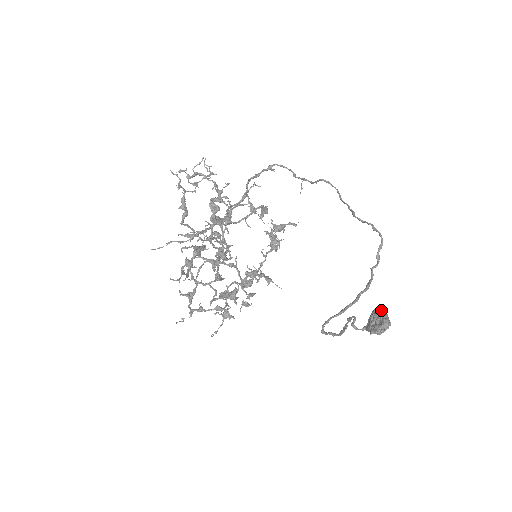
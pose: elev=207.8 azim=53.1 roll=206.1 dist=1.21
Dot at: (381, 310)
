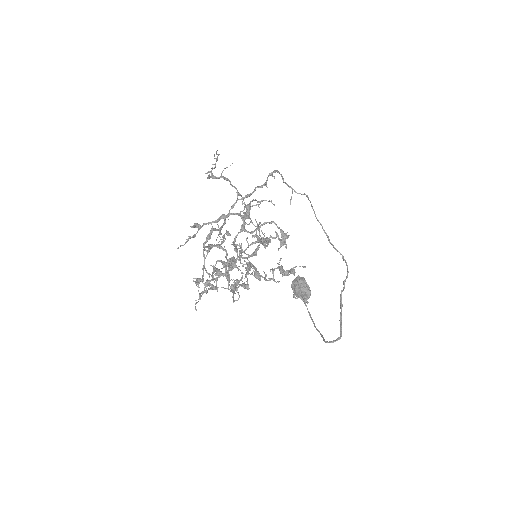
Dot at: (304, 281)
